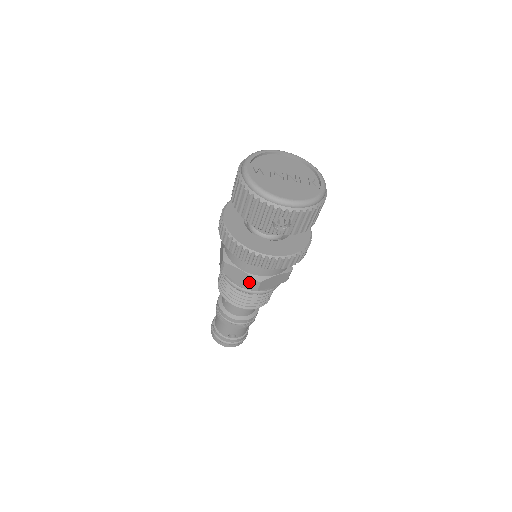
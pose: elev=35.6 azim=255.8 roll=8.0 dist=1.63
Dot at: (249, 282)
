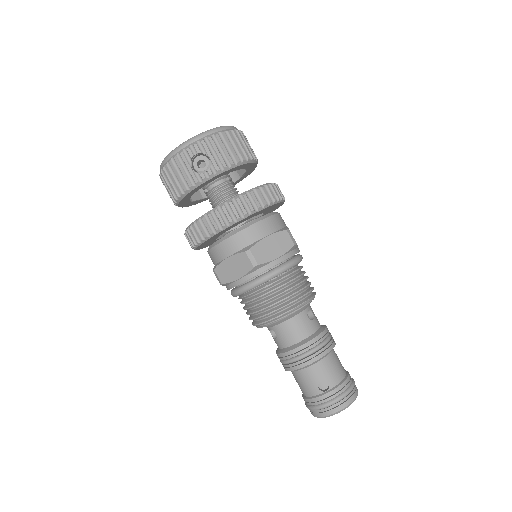
Dot at: (243, 263)
